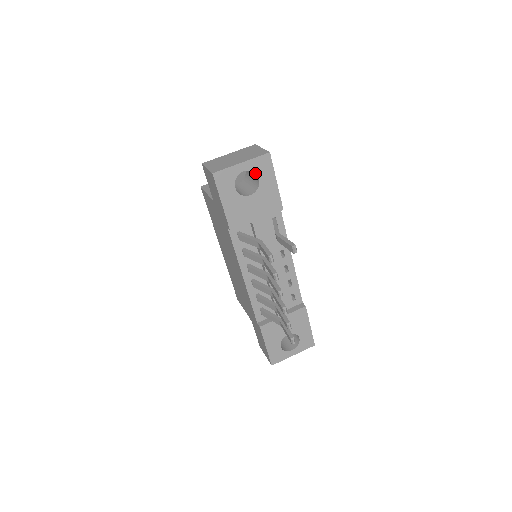
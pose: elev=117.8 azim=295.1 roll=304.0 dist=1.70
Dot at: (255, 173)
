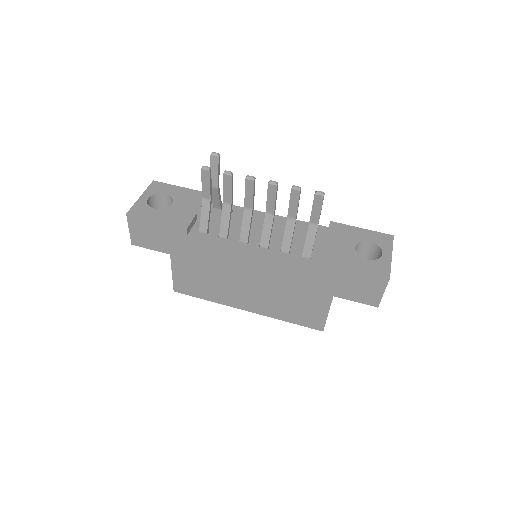
Dot at: (159, 196)
